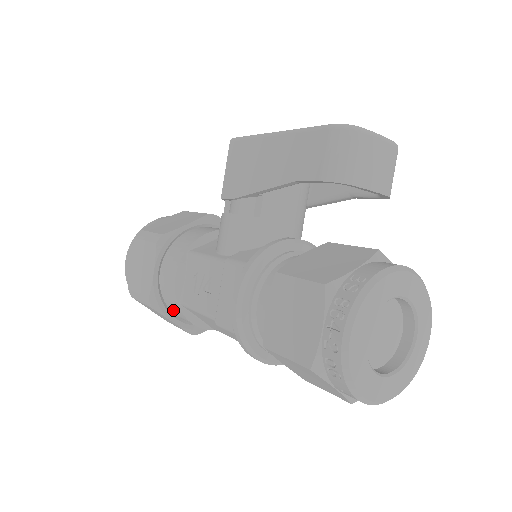
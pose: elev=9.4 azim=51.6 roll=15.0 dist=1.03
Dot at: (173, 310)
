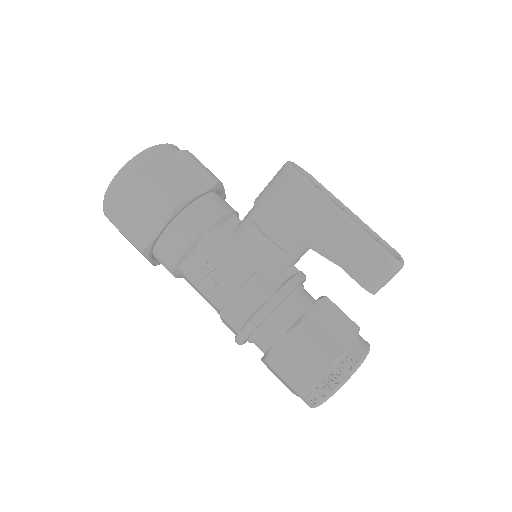
Dot at: (159, 259)
